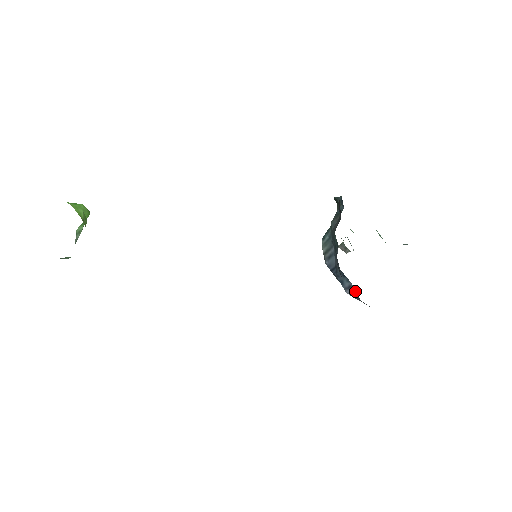
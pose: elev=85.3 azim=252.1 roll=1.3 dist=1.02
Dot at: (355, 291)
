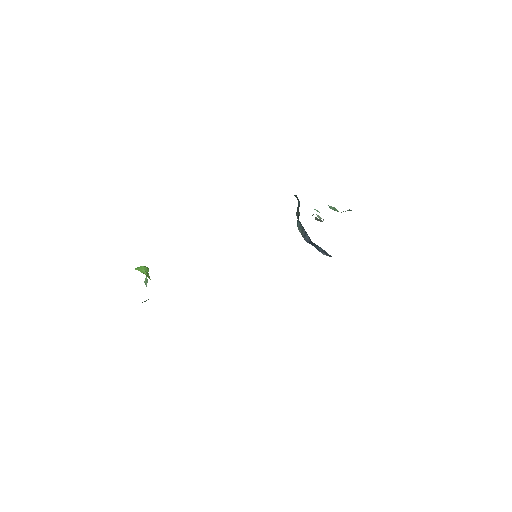
Dot at: (327, 253)
